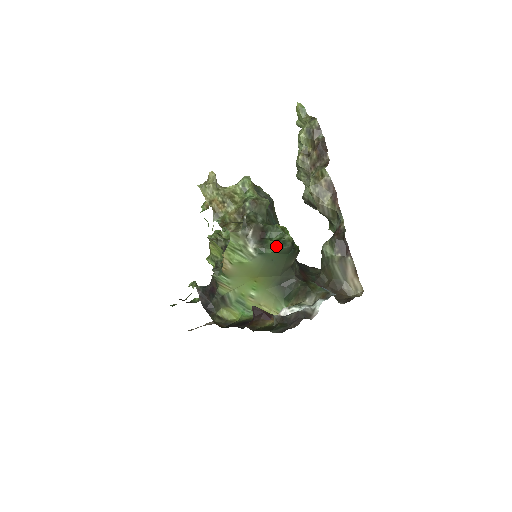
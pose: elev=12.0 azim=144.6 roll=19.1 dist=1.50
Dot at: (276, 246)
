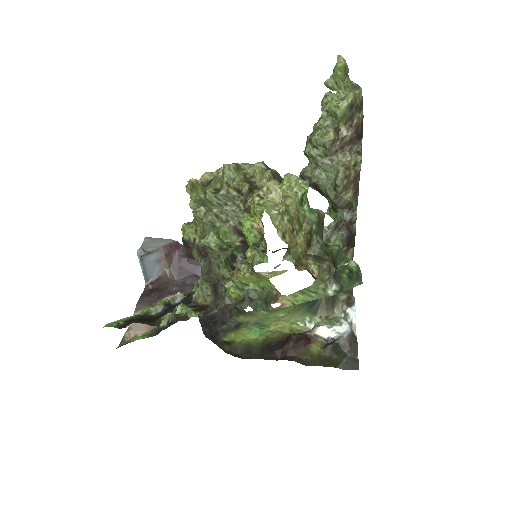
Dot at: (353, 282)
